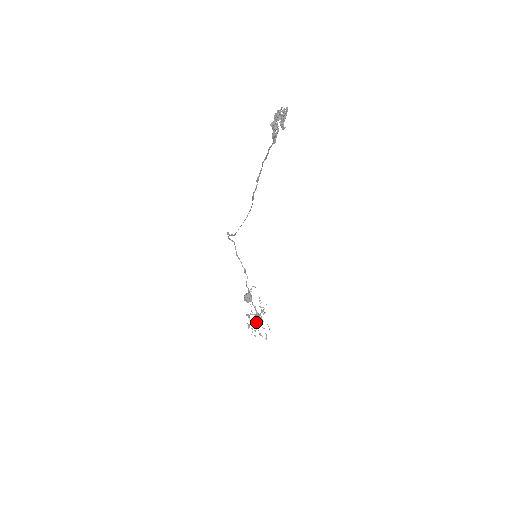
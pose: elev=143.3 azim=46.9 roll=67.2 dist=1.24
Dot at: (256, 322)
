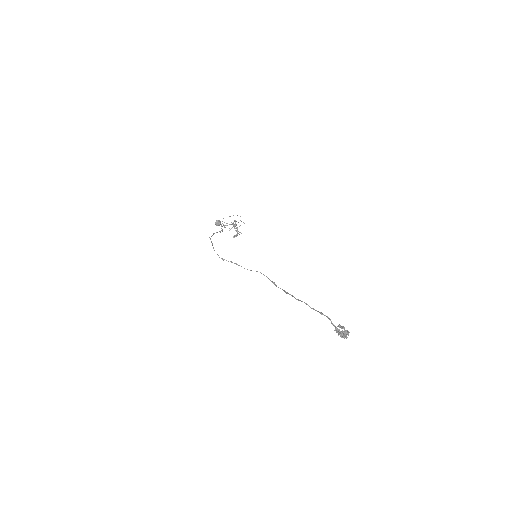
Dot at: (237, 230)
